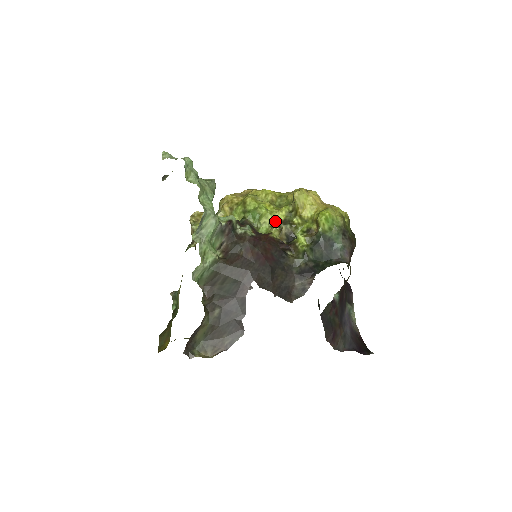
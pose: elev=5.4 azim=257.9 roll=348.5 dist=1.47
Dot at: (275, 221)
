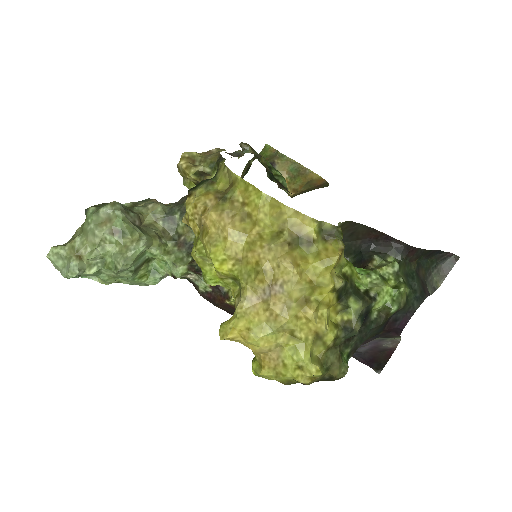
Dot at: occluded
